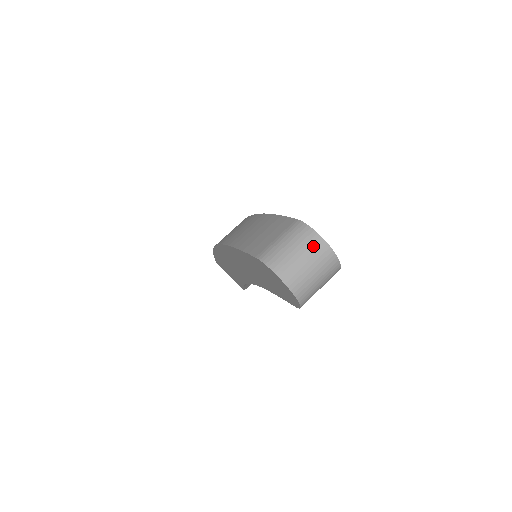
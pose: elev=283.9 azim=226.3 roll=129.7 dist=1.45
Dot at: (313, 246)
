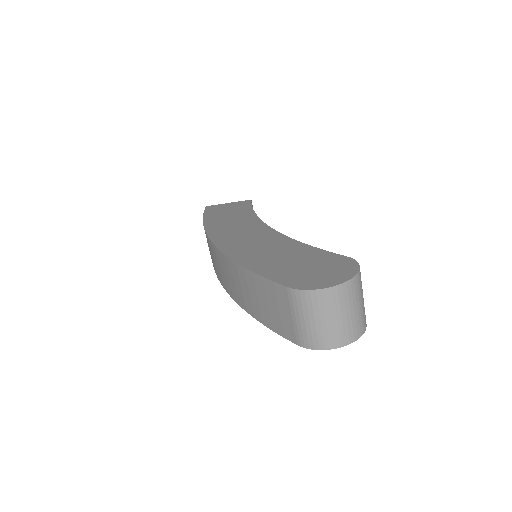
Dot at: (330, 301)
